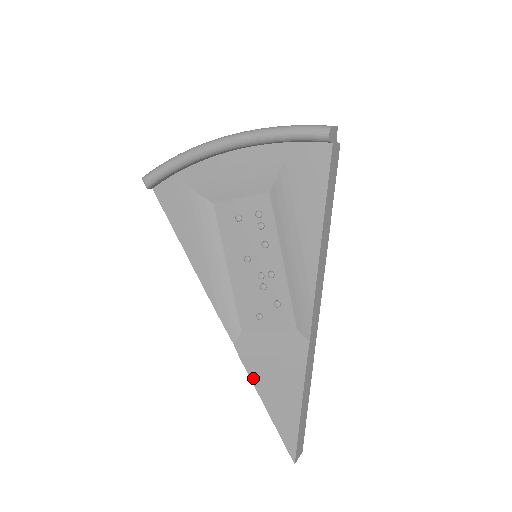
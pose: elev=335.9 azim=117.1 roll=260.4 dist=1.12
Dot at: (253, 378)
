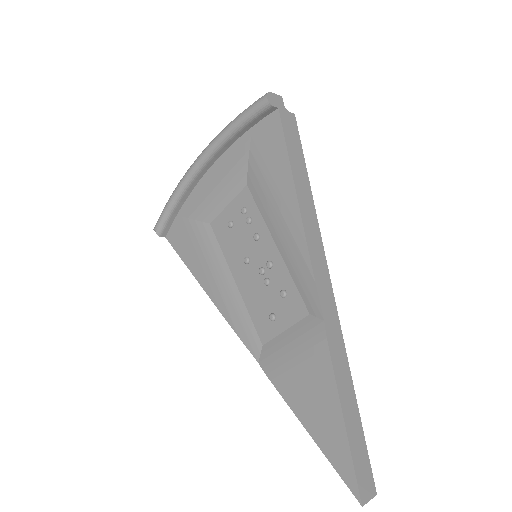
Dot at: (285, 396)
